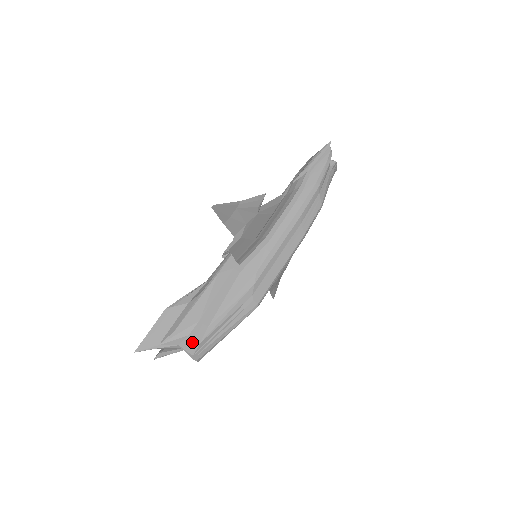
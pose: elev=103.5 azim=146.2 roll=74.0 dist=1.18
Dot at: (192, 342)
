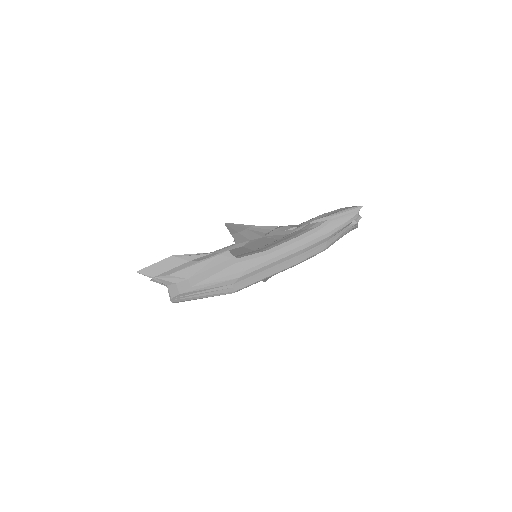
Dot at: (176, 289)
